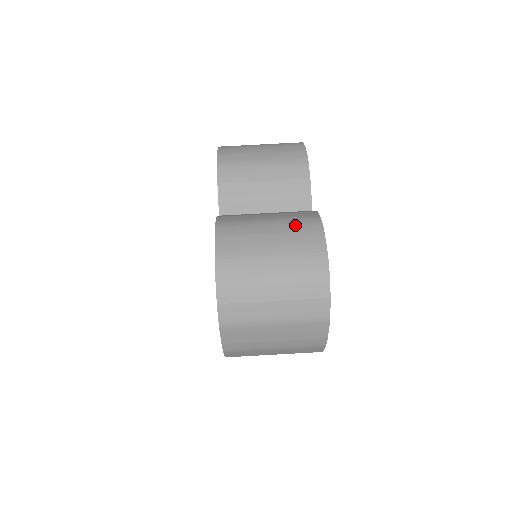
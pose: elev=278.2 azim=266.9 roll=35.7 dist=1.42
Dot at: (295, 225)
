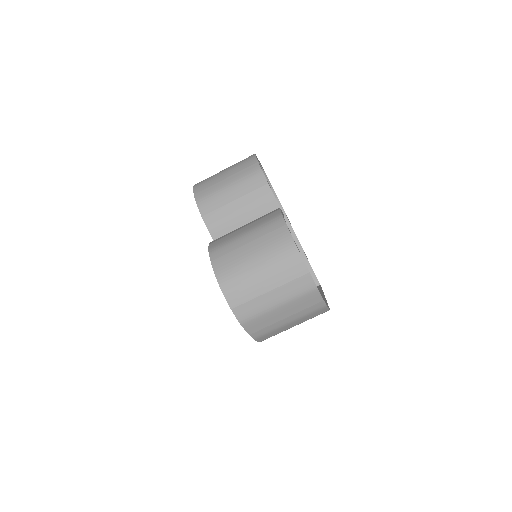
Dot at: (265, 229)
